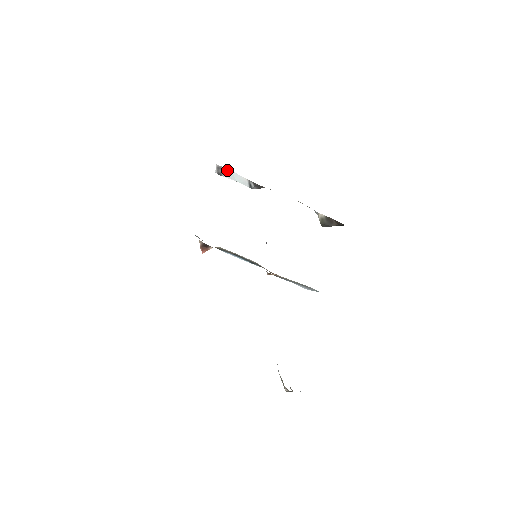
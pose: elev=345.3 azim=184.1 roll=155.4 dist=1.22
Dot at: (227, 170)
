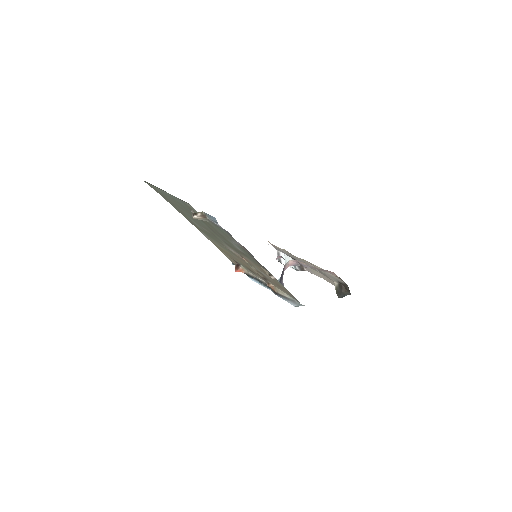
Dot at: (283, 255)
